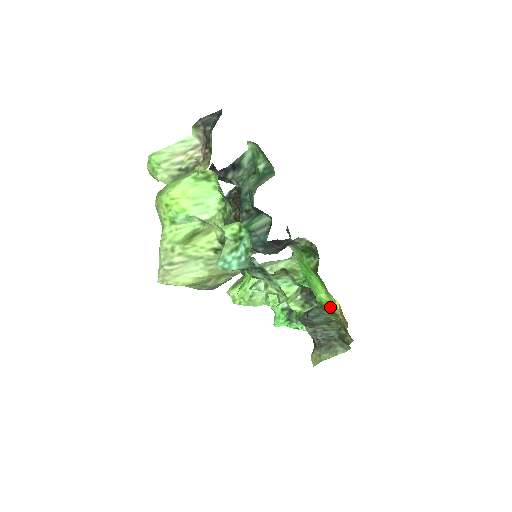
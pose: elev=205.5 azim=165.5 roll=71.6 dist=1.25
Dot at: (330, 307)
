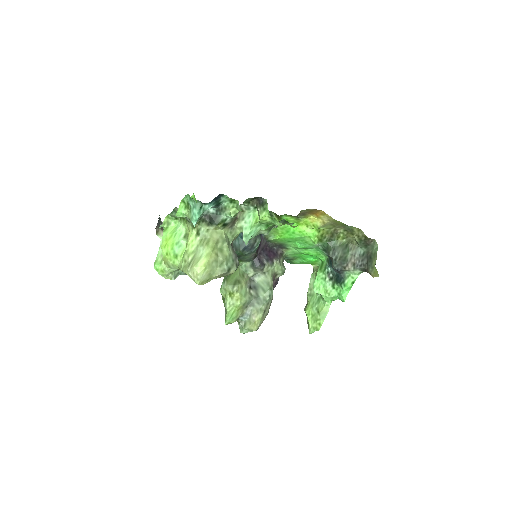
Dot at: (323, 232)
